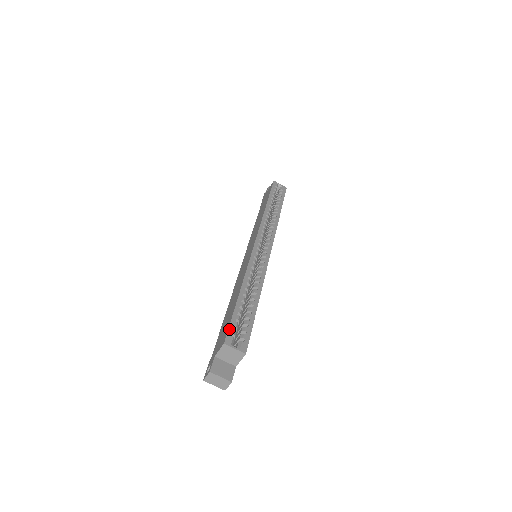
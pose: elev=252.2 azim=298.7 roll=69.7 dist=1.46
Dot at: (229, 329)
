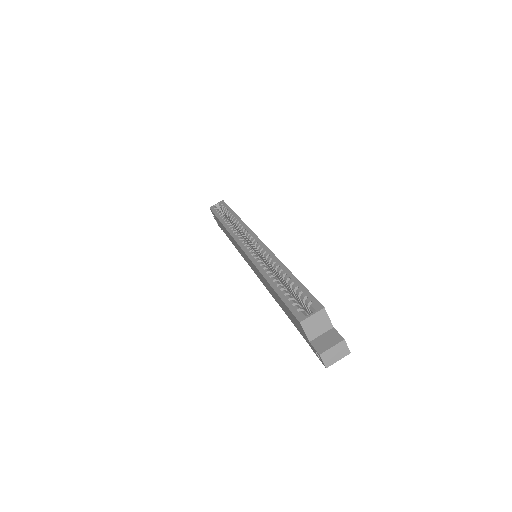
Dot at: (291, 311)
